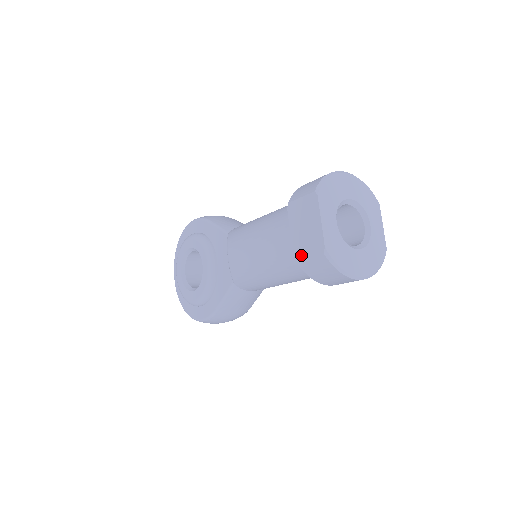
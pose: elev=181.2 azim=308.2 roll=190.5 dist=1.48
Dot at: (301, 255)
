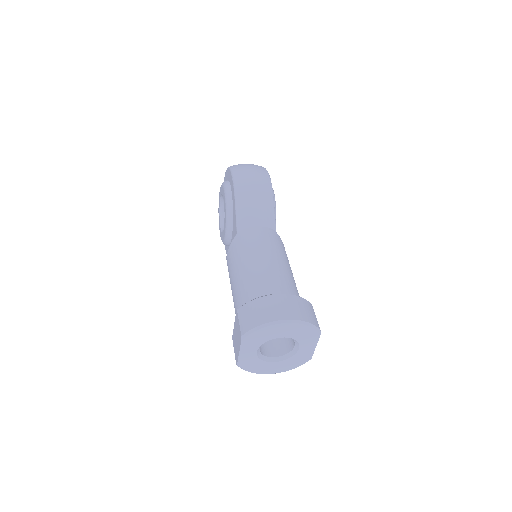
Dot at: (233, 343)
